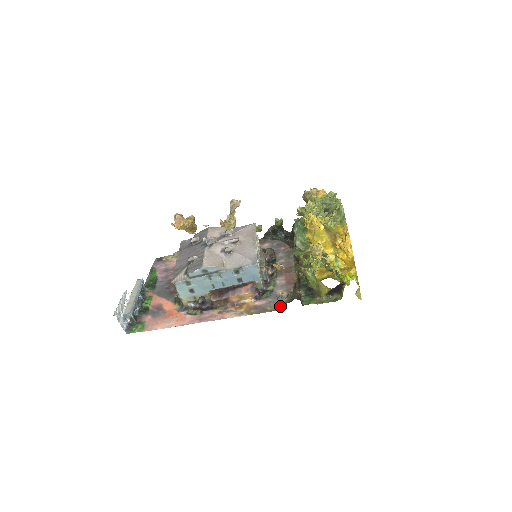
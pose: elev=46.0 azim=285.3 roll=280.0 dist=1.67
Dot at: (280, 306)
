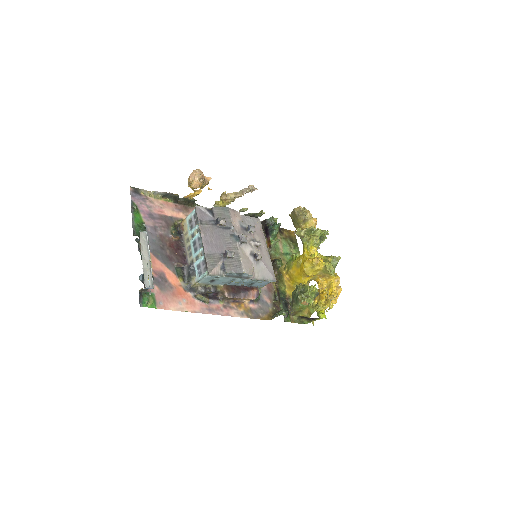
Dot at: (269, 316)
